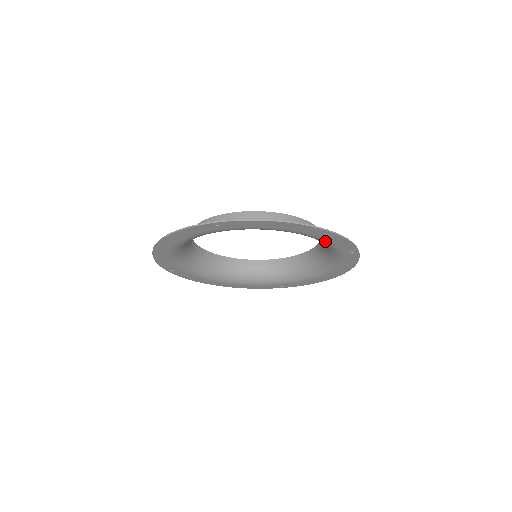
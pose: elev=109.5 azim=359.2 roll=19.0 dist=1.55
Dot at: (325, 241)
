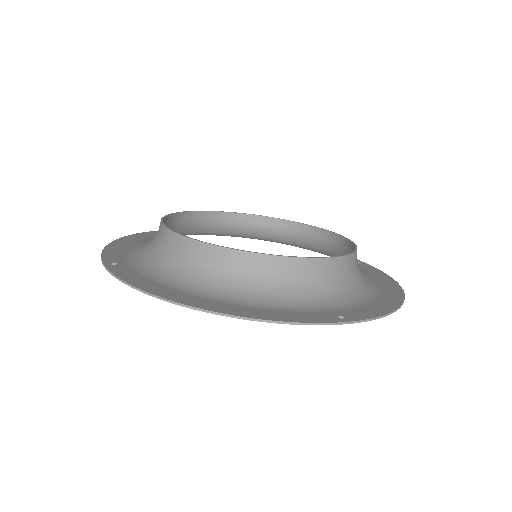
Dot at: (265, 307)
